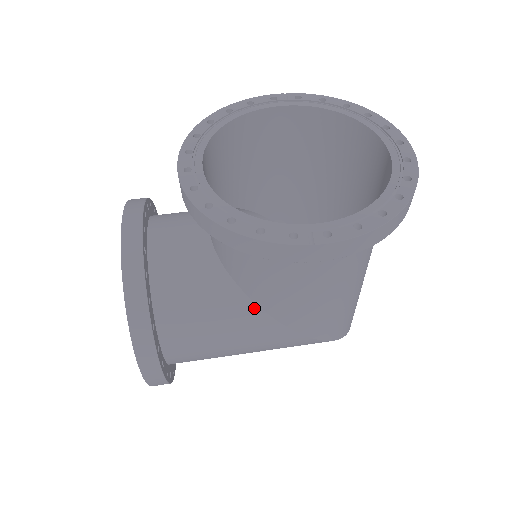
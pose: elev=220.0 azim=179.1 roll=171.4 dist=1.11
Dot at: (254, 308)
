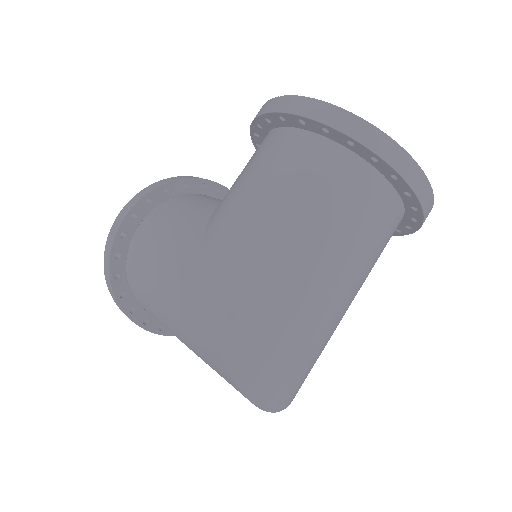
Dot at: (211, 213)
